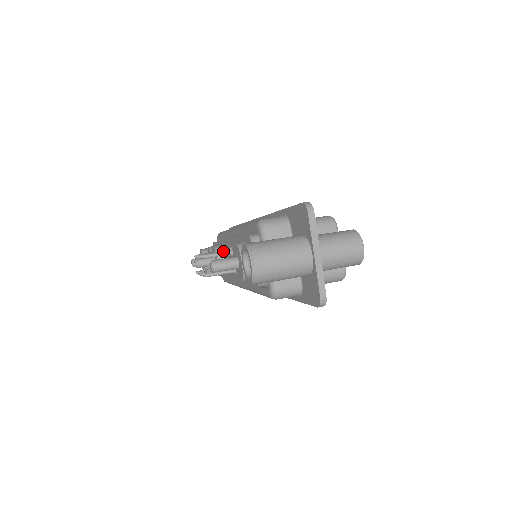
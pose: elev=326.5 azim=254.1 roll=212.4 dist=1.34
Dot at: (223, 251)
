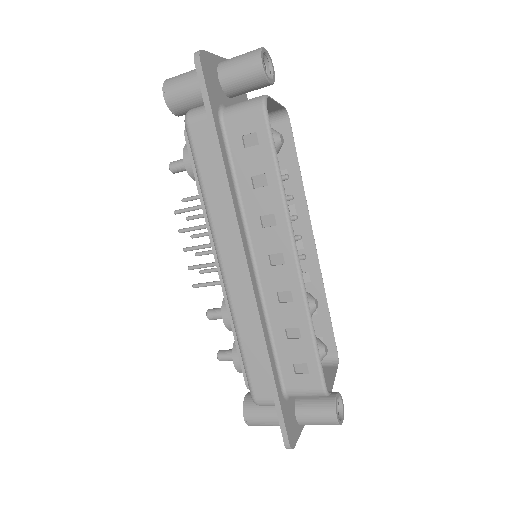
Dot at: occluded
